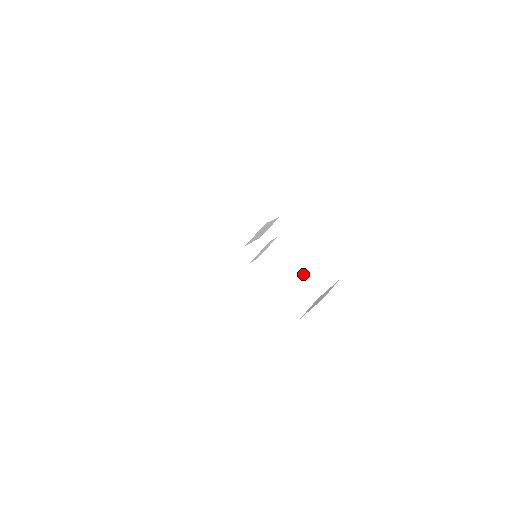
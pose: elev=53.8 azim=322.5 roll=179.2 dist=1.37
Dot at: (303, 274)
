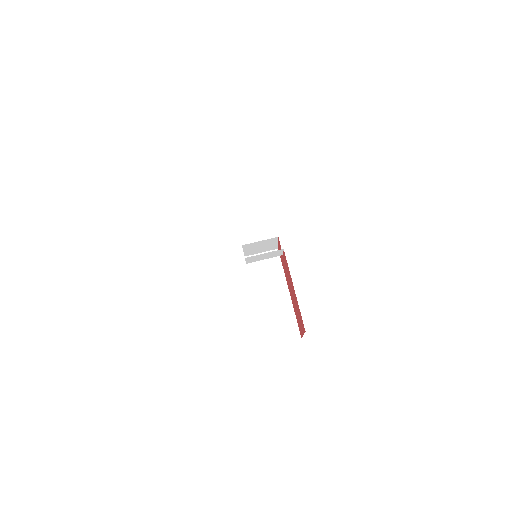
Dot at: (267, 314)
